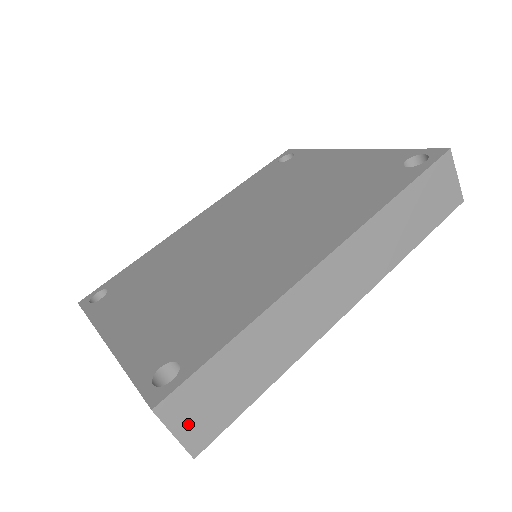
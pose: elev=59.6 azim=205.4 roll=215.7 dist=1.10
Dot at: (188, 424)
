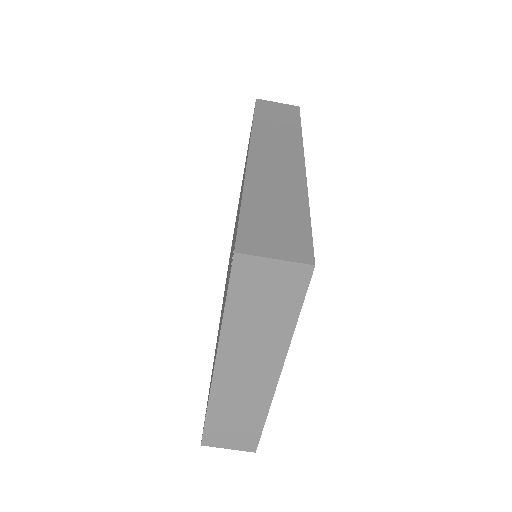
Dot at: (276, 249)
